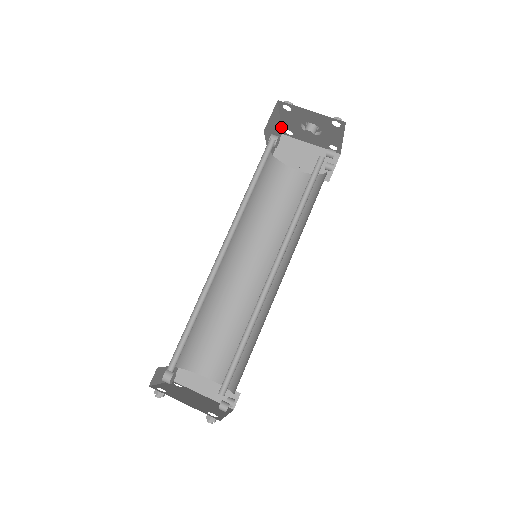
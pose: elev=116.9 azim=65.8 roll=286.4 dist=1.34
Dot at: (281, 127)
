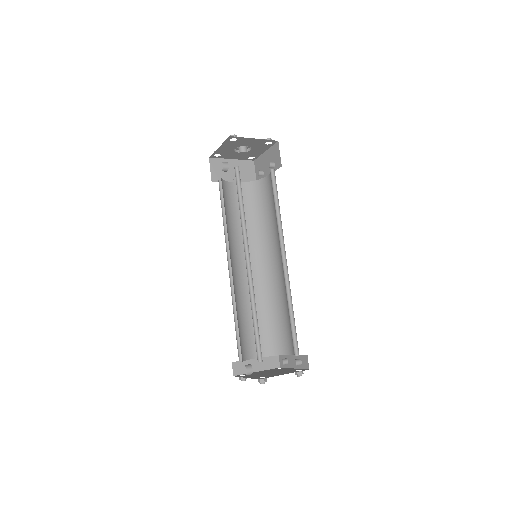
Dot at: (213, 153)
